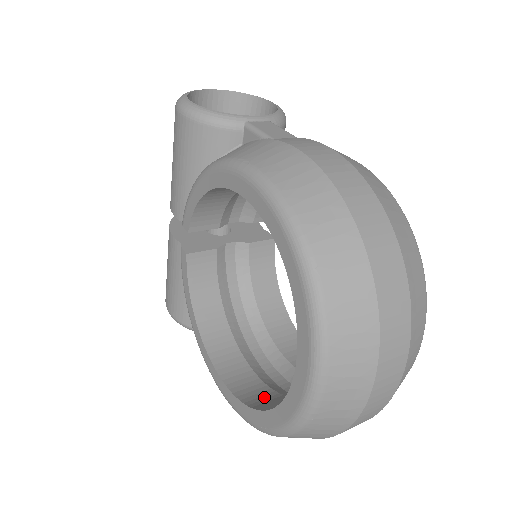
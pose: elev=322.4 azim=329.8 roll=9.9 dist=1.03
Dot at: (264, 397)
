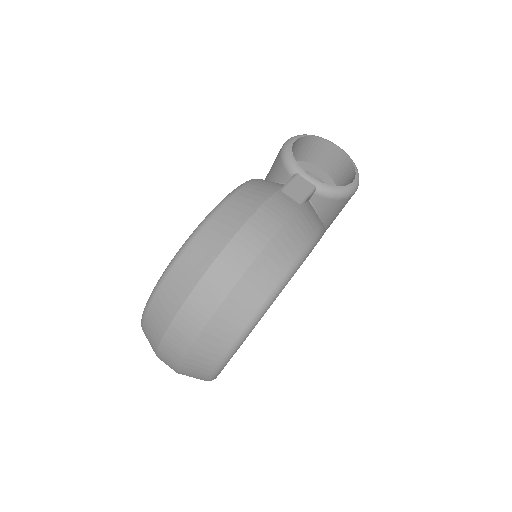
Dot at: occluded
